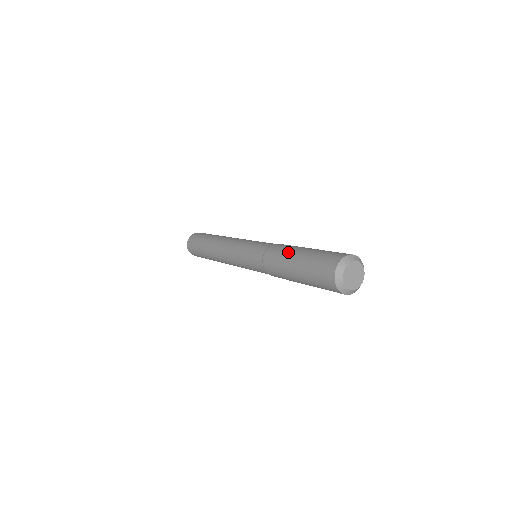
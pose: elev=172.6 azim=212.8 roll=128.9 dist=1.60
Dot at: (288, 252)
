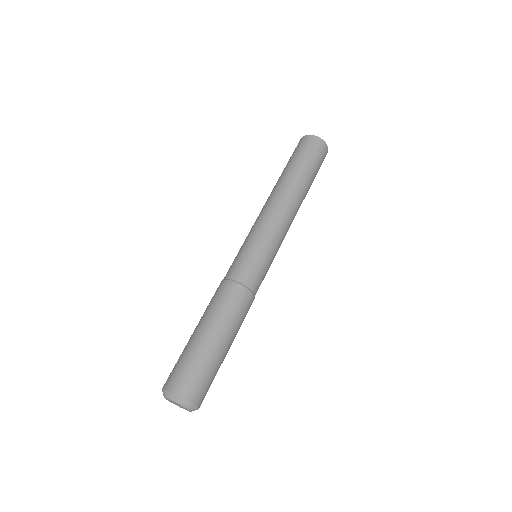
Dot at: (207, 314)
